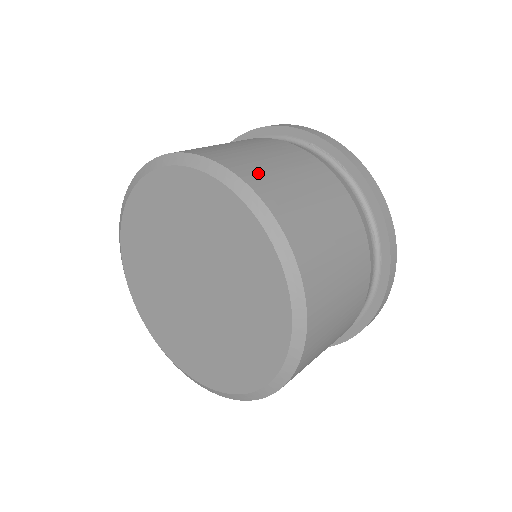
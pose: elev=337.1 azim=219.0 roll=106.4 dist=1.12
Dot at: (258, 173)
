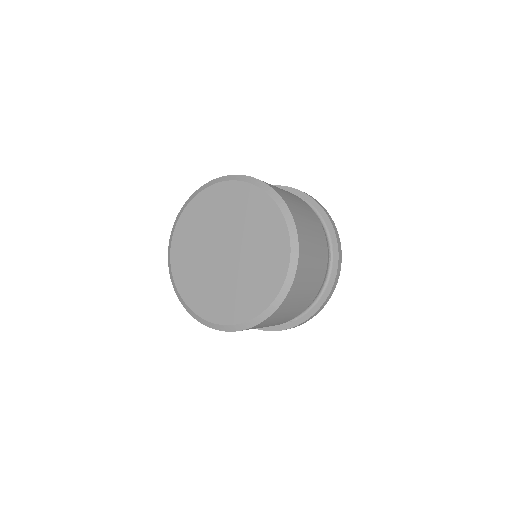
Dot at: (285, 196)
